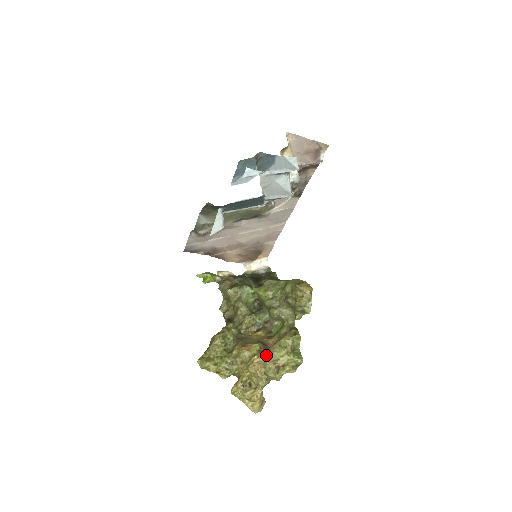
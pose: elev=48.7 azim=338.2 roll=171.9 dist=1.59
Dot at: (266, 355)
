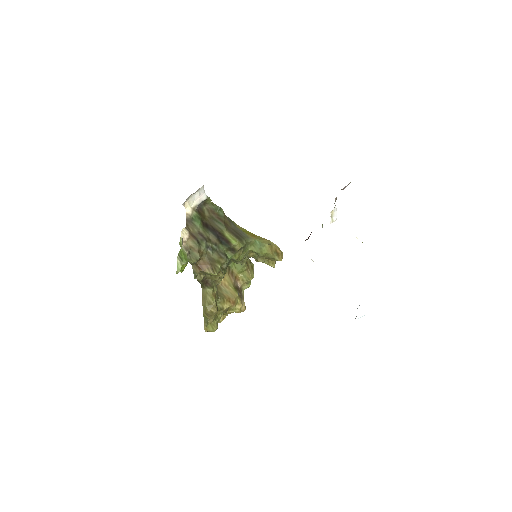
Dot at: (243, 297)
